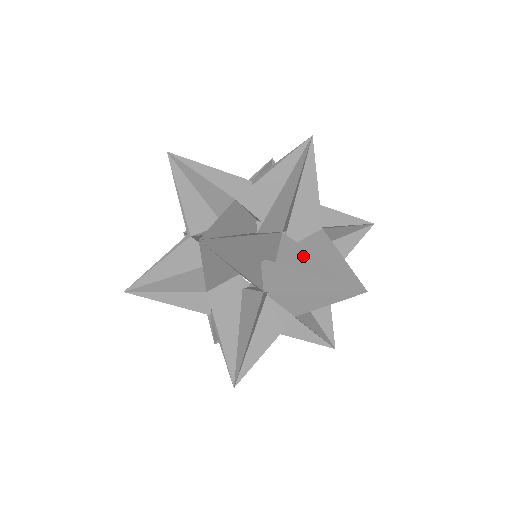
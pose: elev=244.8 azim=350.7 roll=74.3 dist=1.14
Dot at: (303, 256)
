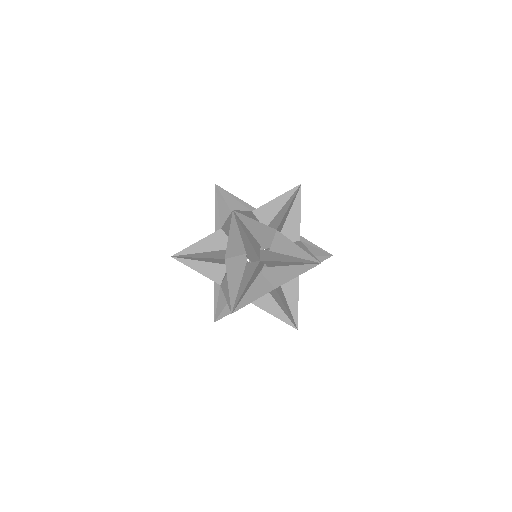
Dot at: (279, 263)
